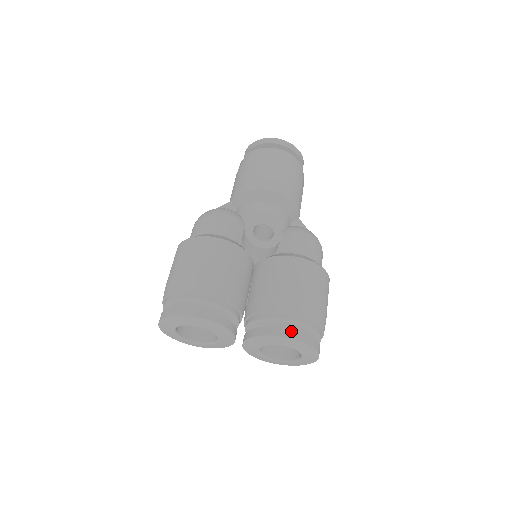
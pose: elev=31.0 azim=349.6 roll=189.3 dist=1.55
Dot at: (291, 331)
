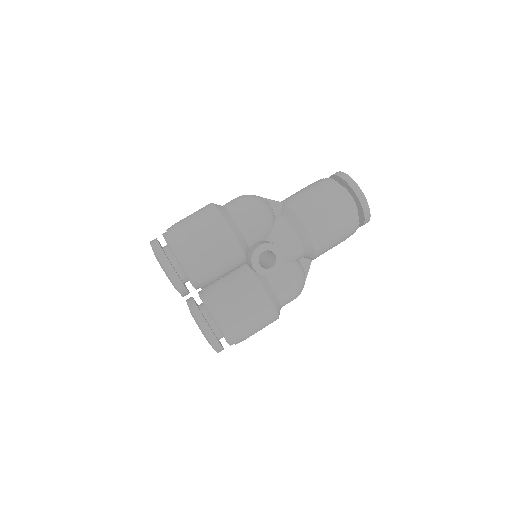
Dot at: (212, 334)
